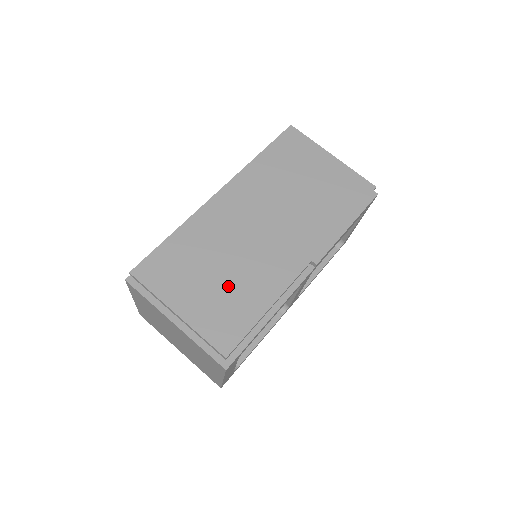
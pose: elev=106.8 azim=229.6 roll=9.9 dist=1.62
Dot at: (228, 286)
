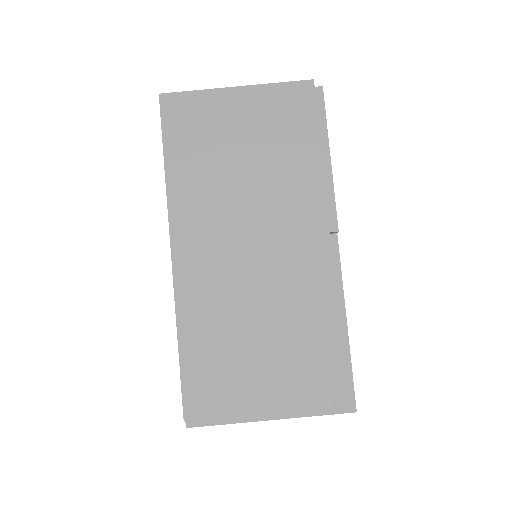
Dot at: (282, 340)
